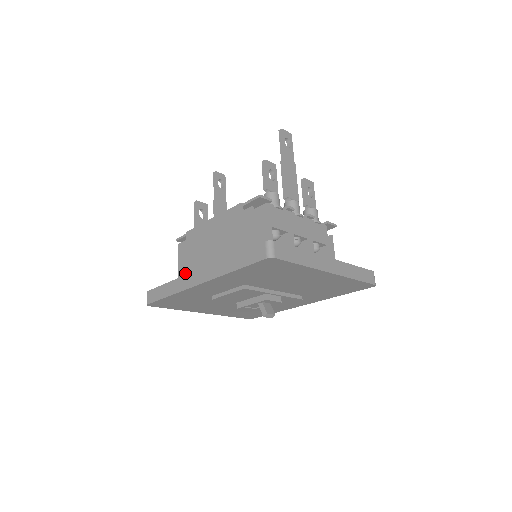
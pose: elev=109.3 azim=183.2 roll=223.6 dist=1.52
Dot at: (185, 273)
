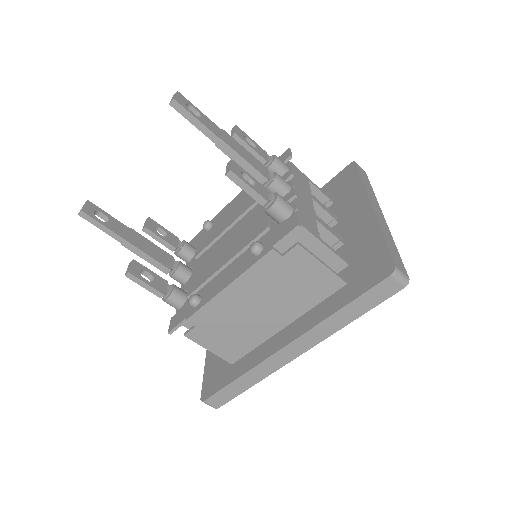
Dot at: (232, 350)
